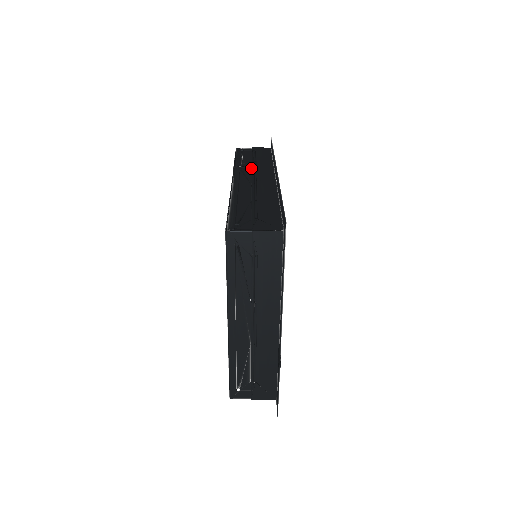
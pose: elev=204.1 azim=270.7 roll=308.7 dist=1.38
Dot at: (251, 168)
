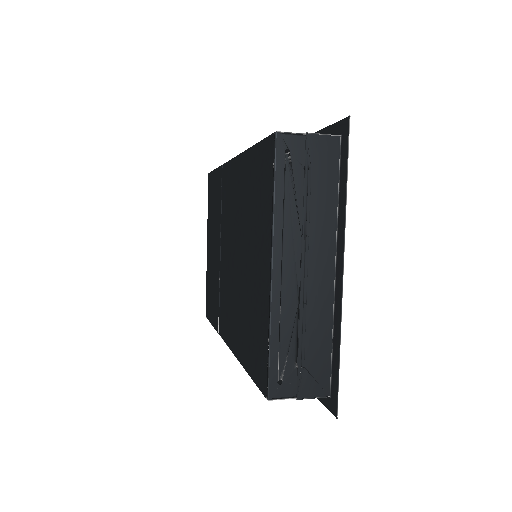
Dot at: occluded
